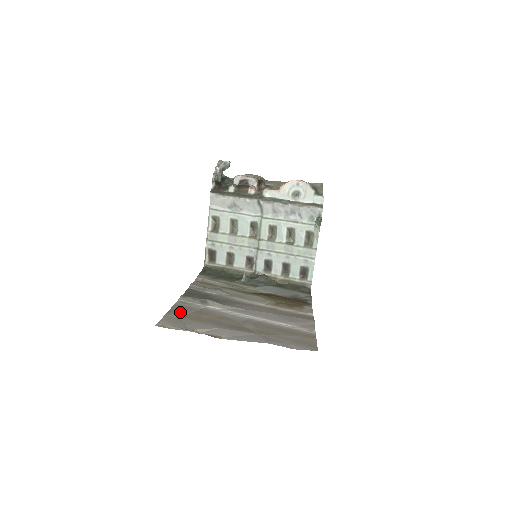
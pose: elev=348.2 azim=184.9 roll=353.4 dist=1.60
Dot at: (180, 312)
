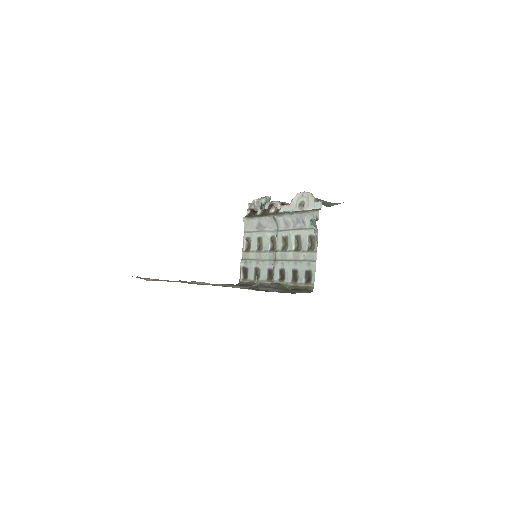
Dot at: occluded
